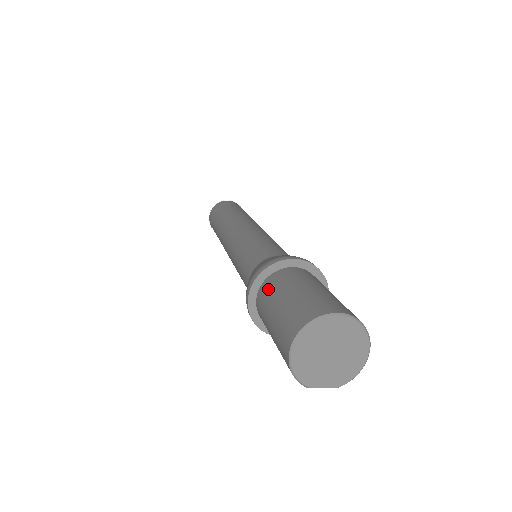
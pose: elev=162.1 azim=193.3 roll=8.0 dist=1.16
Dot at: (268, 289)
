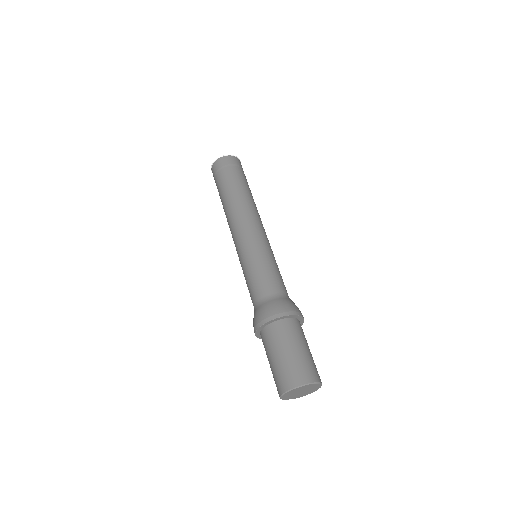
Dot at: (275, 334)
